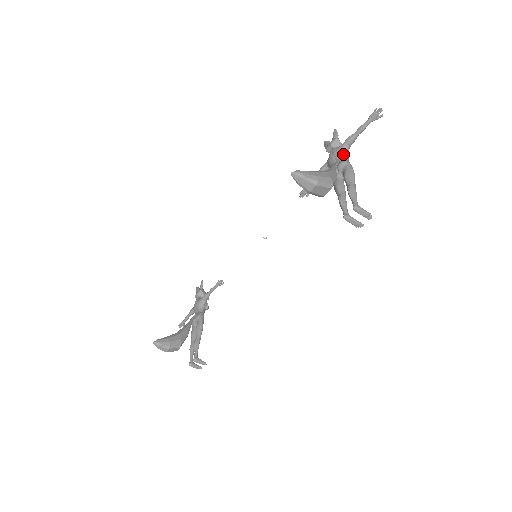
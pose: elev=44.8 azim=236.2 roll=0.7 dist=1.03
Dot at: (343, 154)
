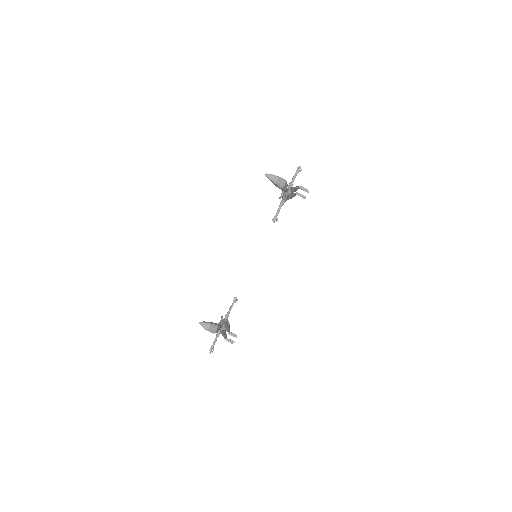
Dot at: occluded
